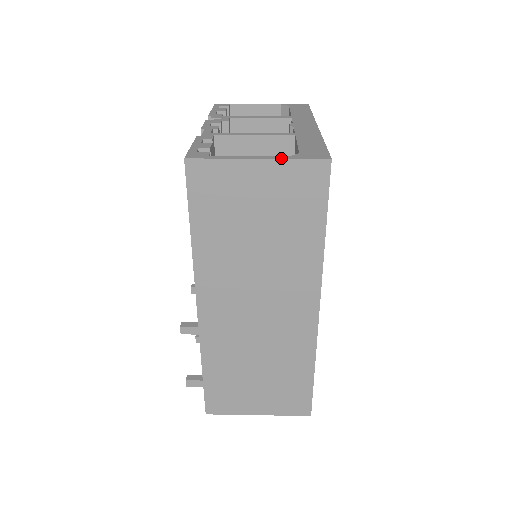
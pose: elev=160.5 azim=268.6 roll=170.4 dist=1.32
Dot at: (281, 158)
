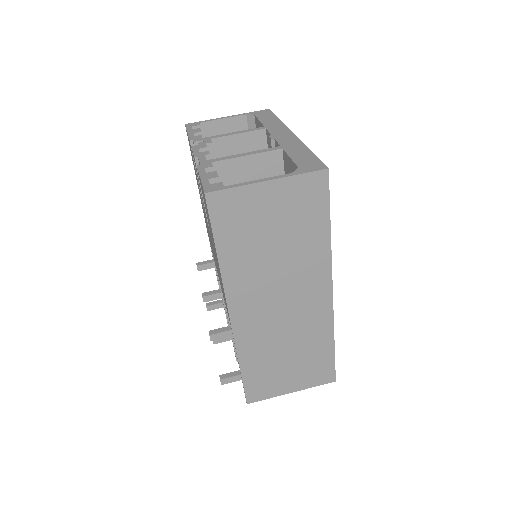
Dot at: (287, 176)
